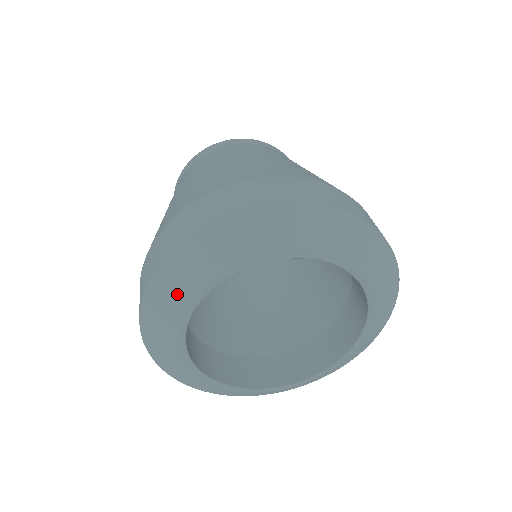
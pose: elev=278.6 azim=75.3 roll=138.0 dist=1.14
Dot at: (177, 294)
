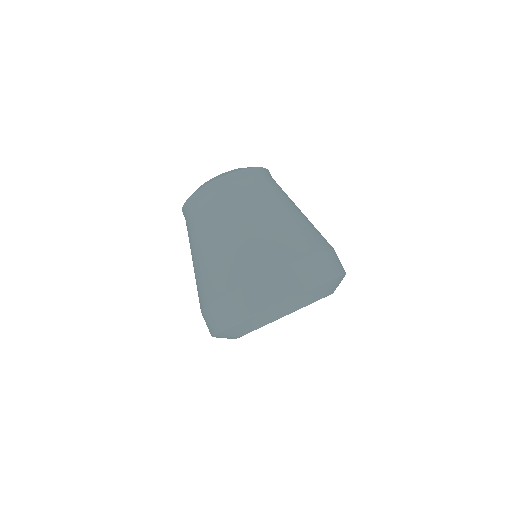
Dot at: (235, 334)
